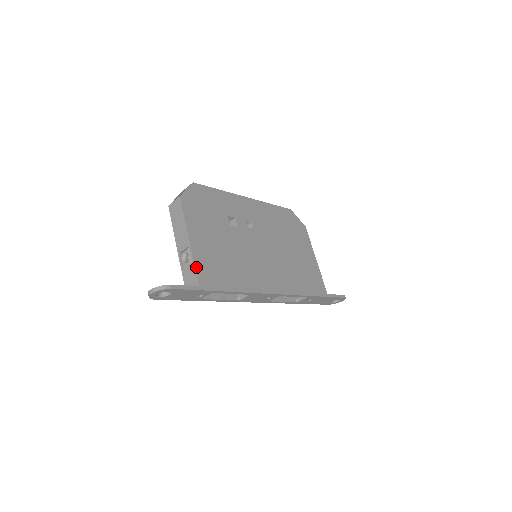
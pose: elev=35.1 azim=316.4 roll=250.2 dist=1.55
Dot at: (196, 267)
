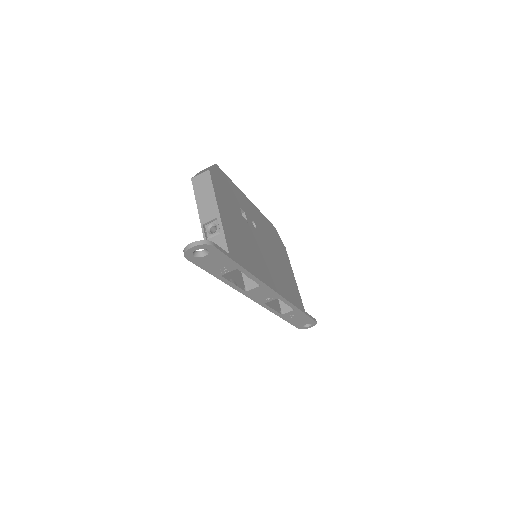
Dot at: (226, 238)
